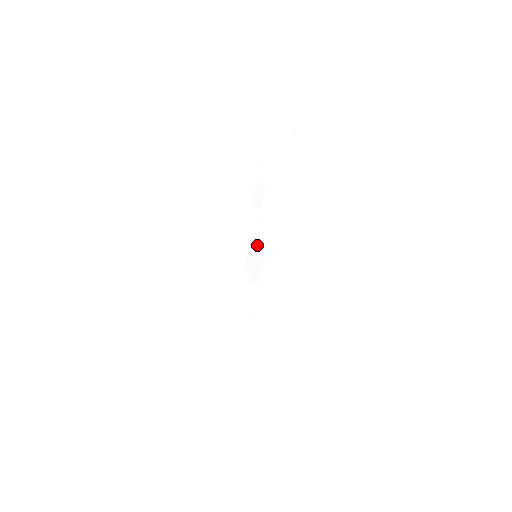
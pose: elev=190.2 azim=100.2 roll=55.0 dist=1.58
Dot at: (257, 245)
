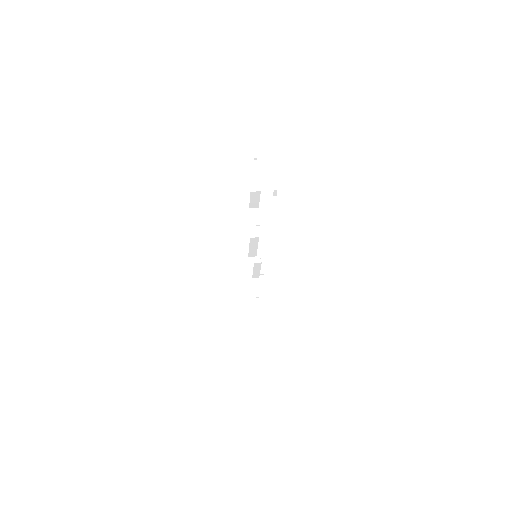
Dot at: (257, 242)
